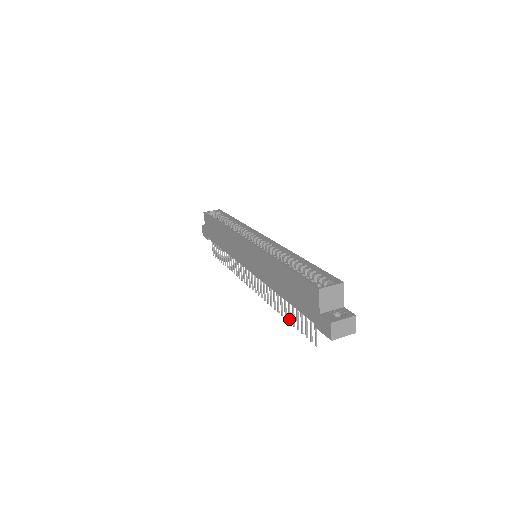
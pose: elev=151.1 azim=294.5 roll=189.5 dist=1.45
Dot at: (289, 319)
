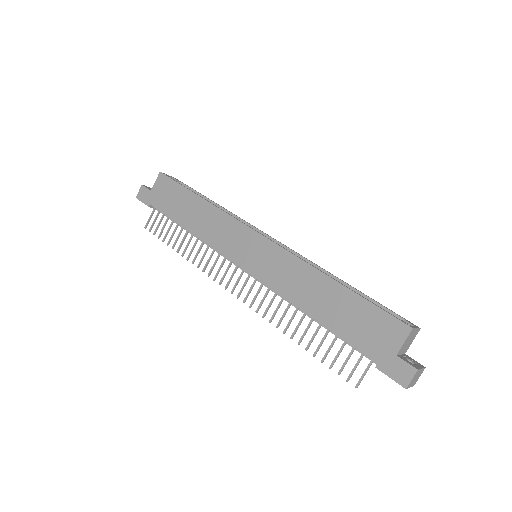
Dot at: (309, 346)
